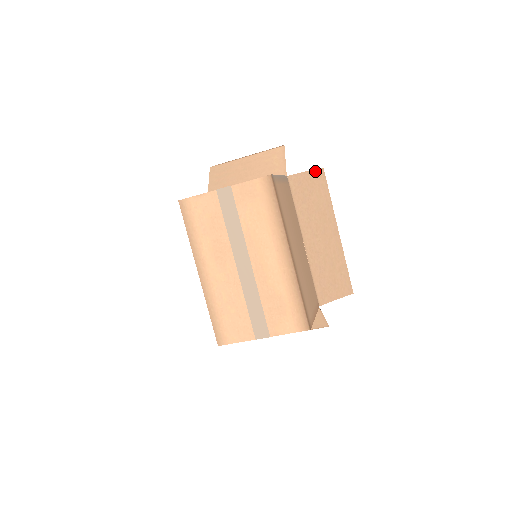
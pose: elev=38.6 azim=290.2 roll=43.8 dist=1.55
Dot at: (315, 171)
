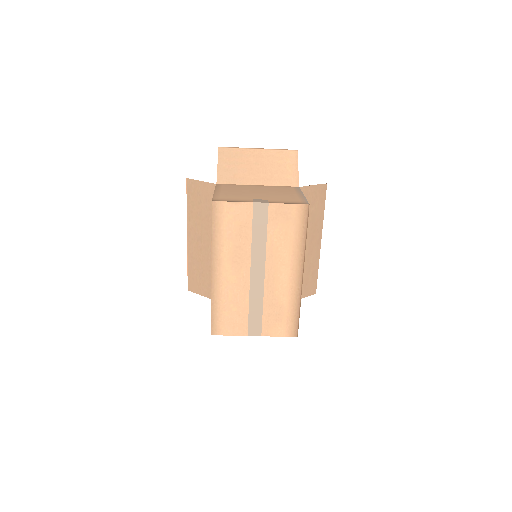
Dot at: (320, 185)
